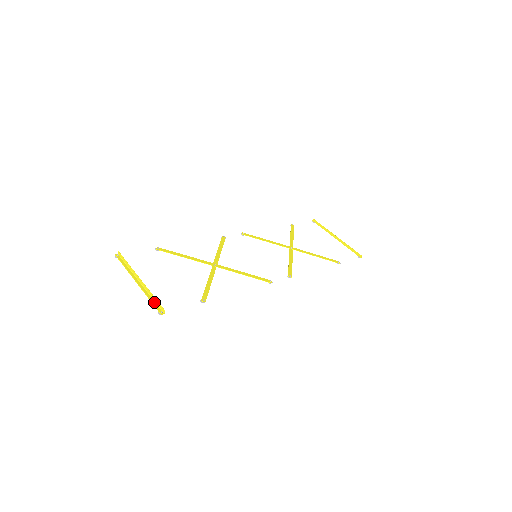
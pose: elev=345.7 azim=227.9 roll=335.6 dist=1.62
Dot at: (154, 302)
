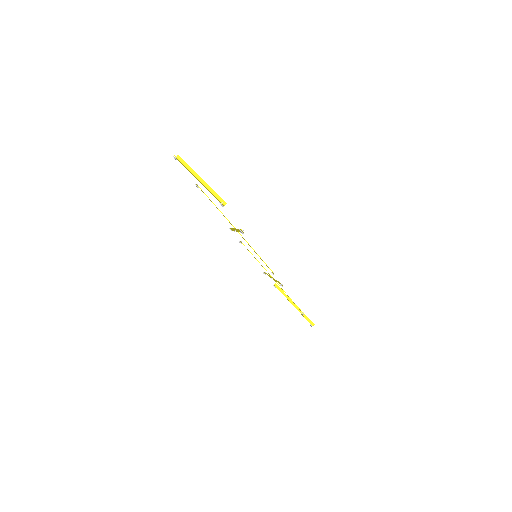
Dot at: (214, 195)
